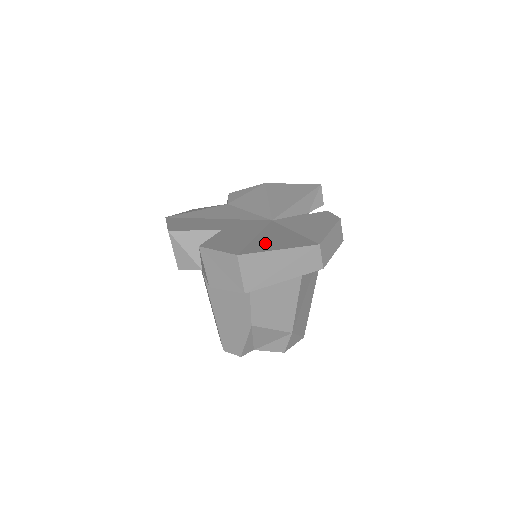
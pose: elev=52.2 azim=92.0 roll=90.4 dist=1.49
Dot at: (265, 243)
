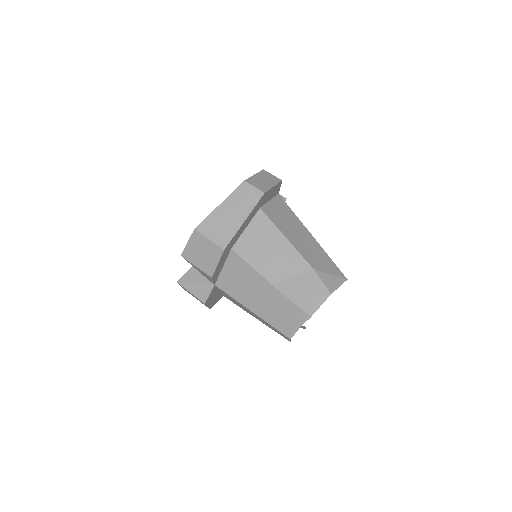
Dot at: occluded
